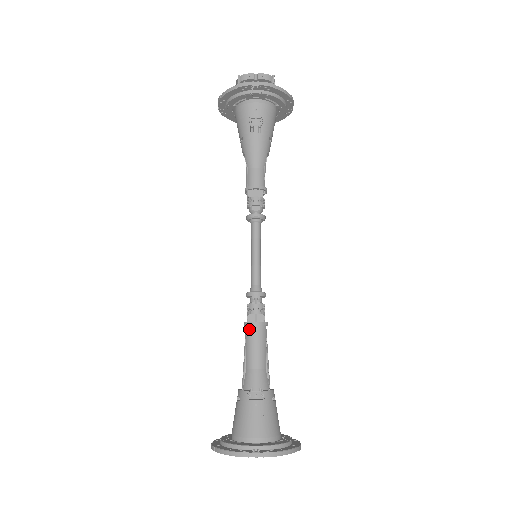
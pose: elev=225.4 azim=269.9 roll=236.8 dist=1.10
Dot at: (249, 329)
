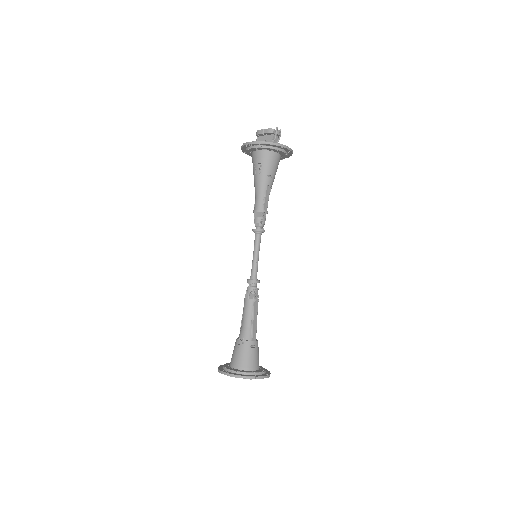
Dot at: (244, 302)
